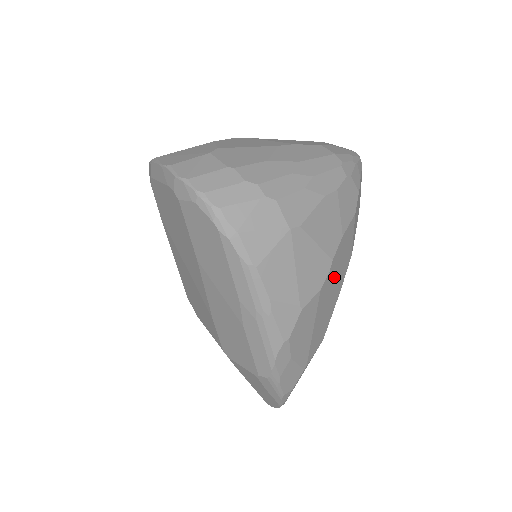
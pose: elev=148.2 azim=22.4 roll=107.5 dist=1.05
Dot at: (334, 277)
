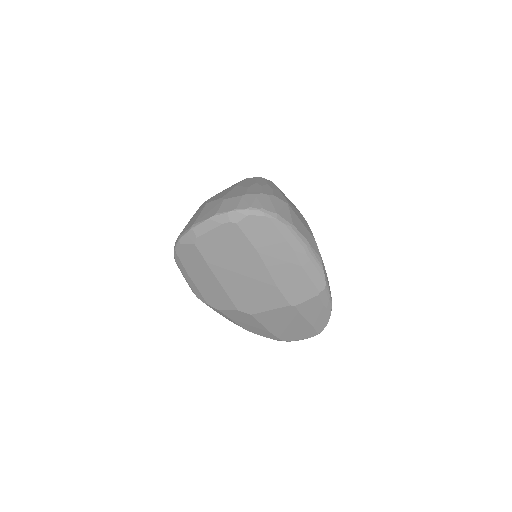
Dot at: occluded
